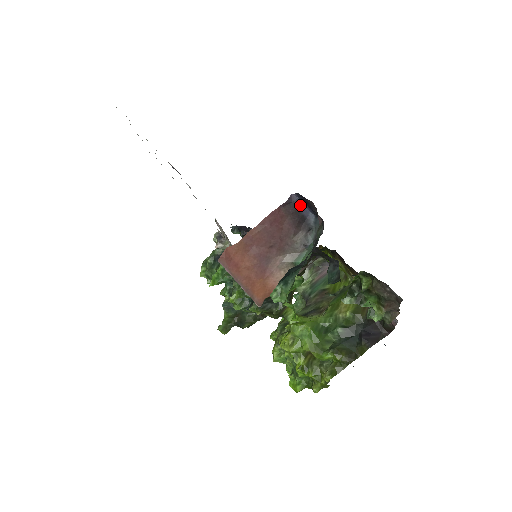
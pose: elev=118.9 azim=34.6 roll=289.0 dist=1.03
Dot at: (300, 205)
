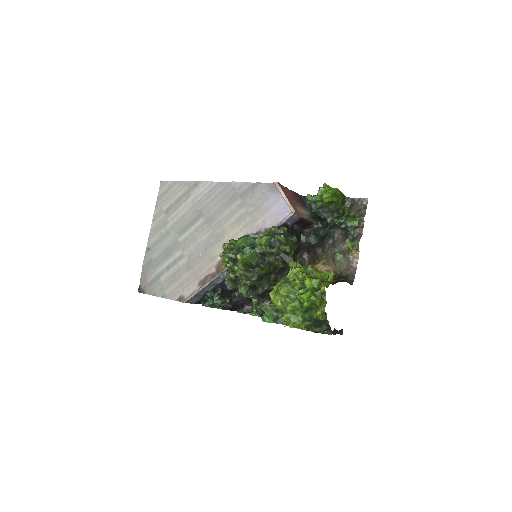
Dot at: (303, 200)
